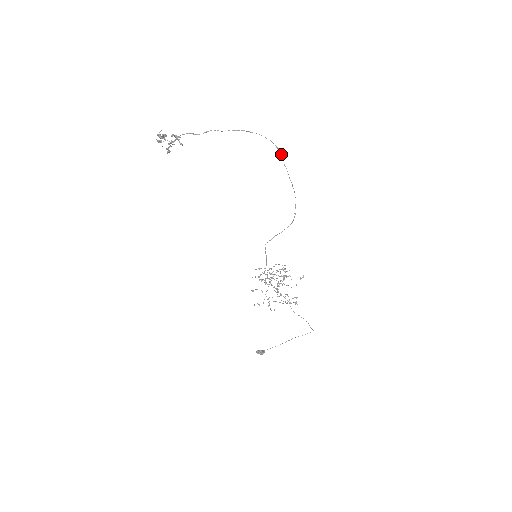
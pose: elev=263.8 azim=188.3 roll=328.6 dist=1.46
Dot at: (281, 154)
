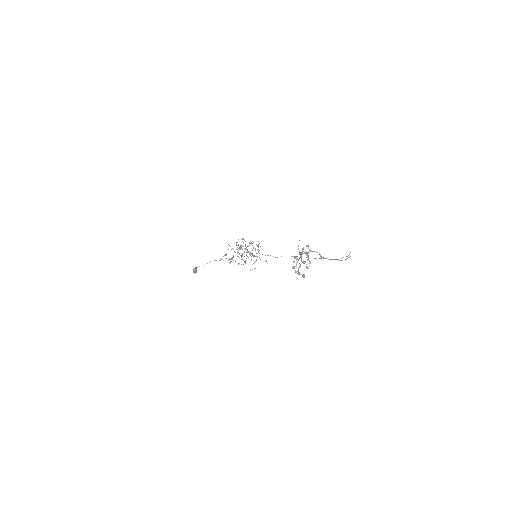
Dot at: occluded
